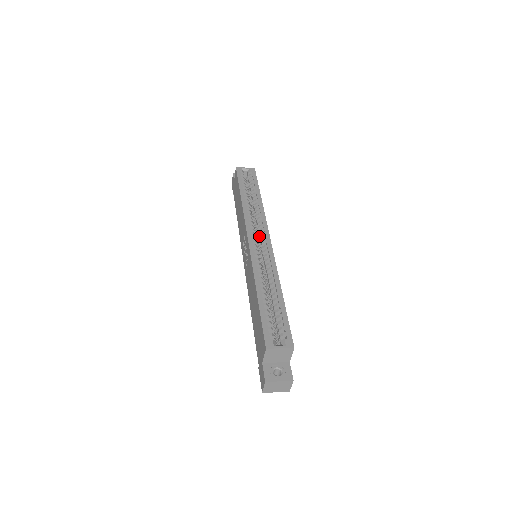
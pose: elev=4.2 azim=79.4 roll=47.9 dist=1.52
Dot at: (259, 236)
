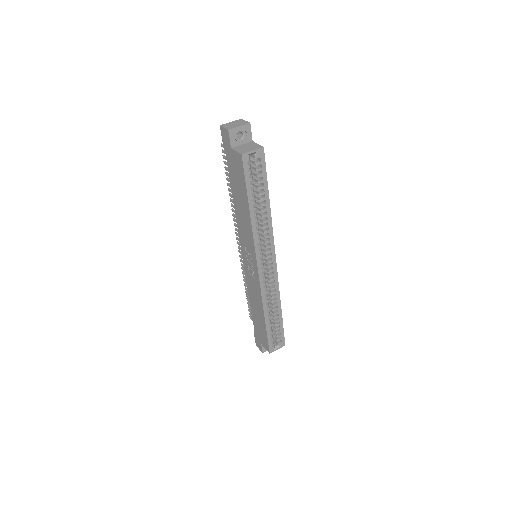
Dot at: (265, 256)
